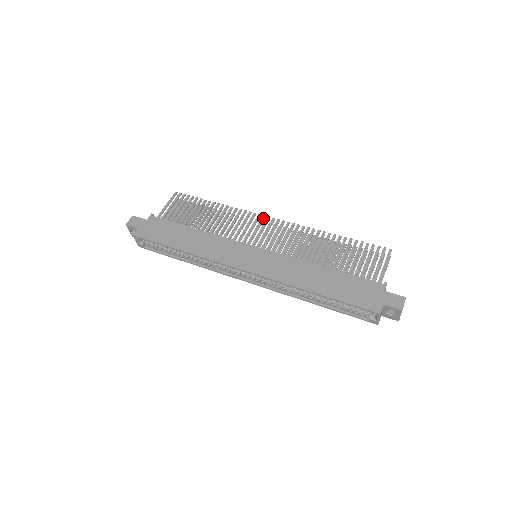
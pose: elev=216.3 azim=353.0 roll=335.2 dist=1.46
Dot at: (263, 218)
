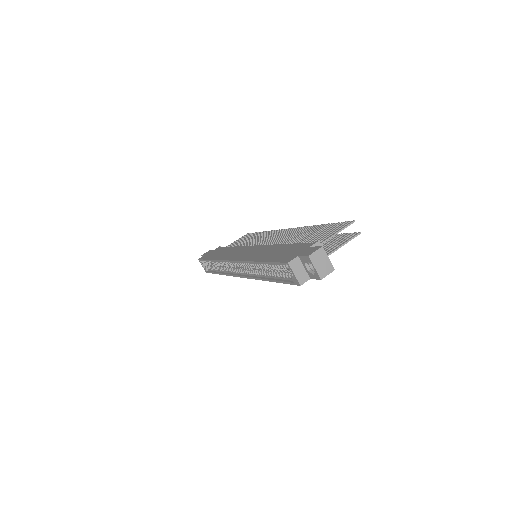
Dot at: (281, 230)
